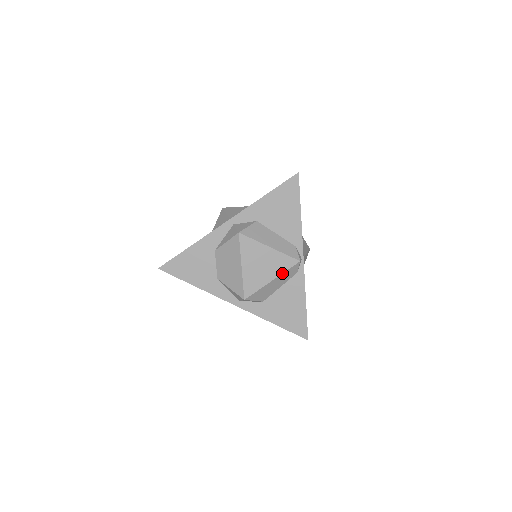
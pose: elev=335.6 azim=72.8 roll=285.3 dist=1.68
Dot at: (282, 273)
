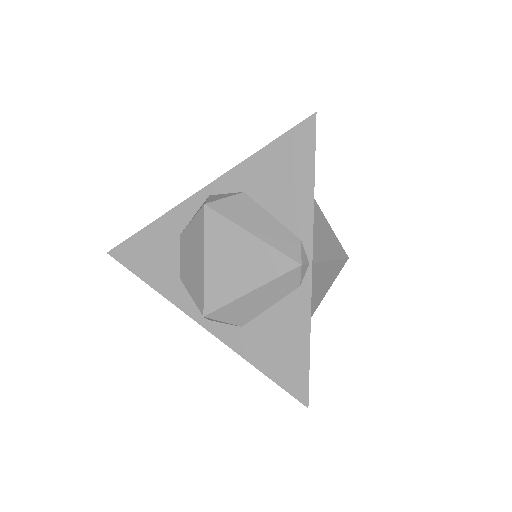
Dot at: (268, 281)
